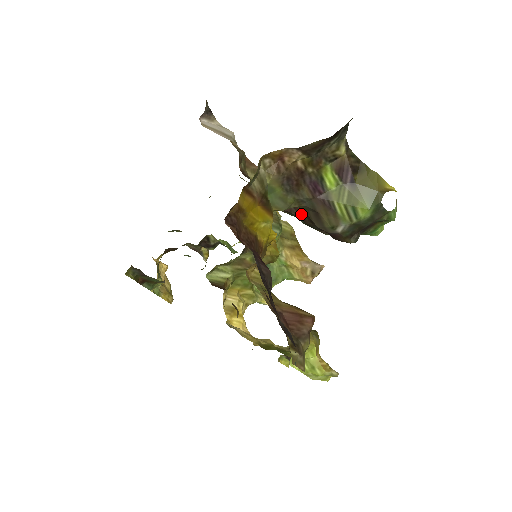
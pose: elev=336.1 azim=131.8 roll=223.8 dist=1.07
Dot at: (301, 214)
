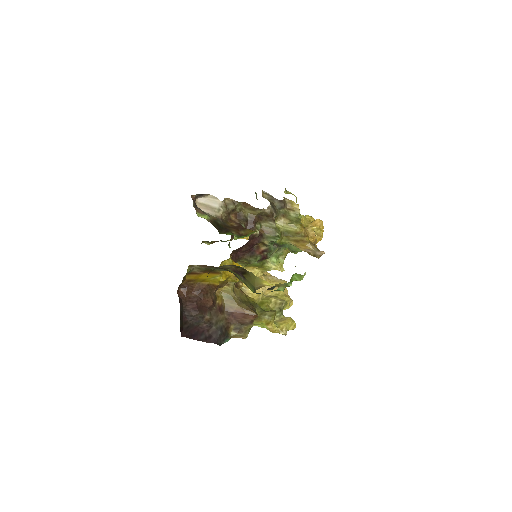
Dot at: occluded
